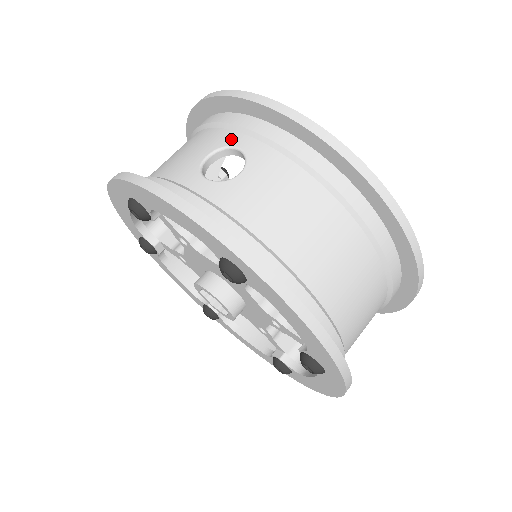
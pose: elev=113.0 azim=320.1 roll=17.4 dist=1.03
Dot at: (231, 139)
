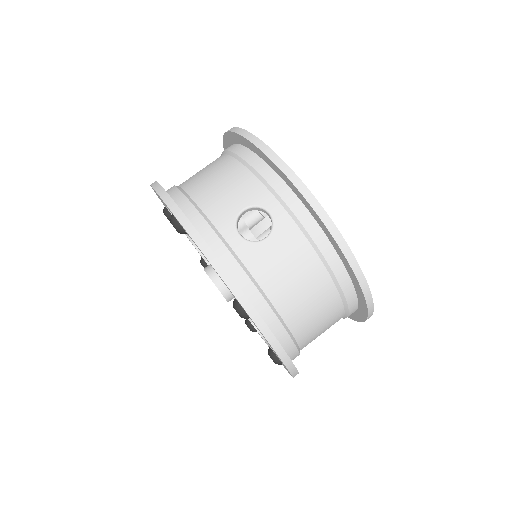
Dot at: (266, 200)
